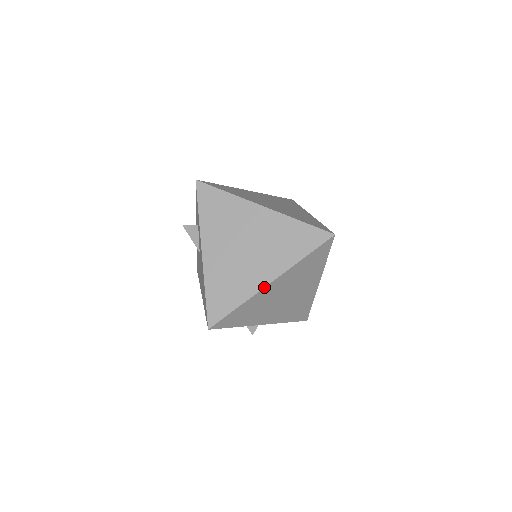
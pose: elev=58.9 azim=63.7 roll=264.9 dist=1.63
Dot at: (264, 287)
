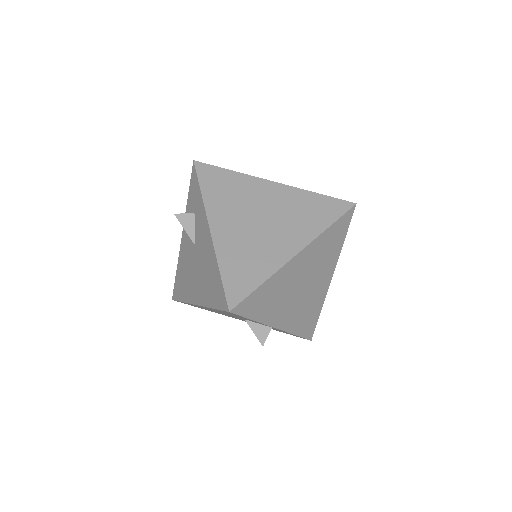
Dot at: (291, 259)
